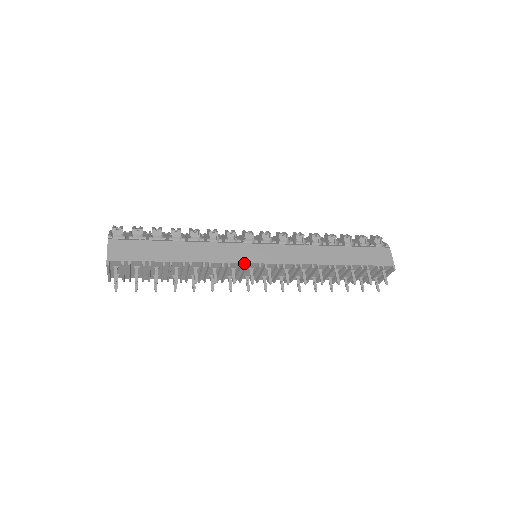
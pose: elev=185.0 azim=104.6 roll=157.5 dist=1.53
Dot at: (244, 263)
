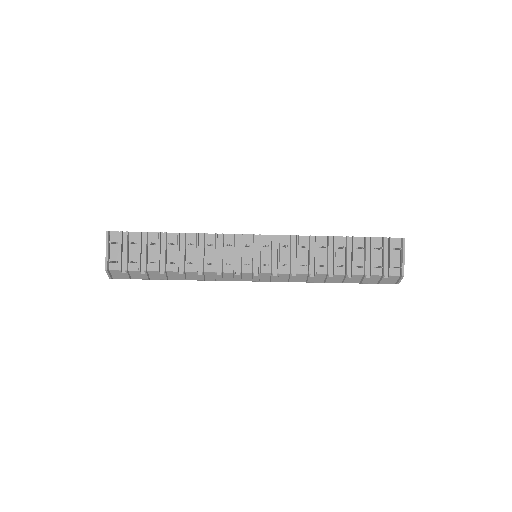
Dot at: (238, 235)
